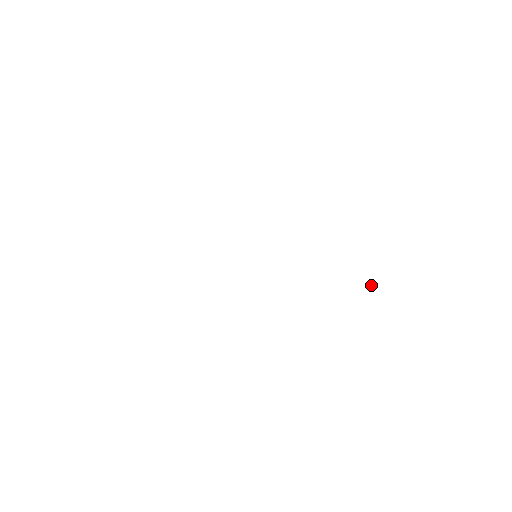
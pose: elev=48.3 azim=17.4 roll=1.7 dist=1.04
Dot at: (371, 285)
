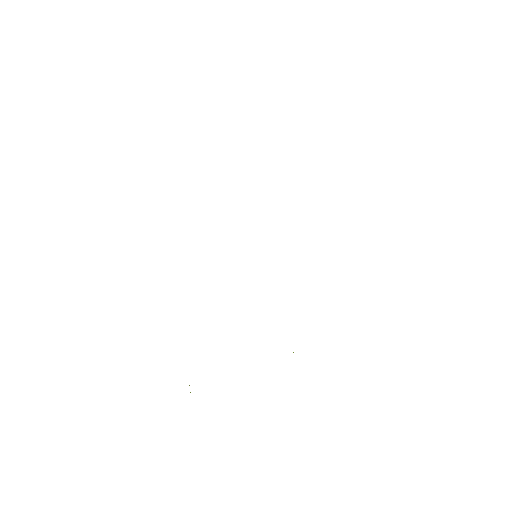
Dot at: (293, 352)
